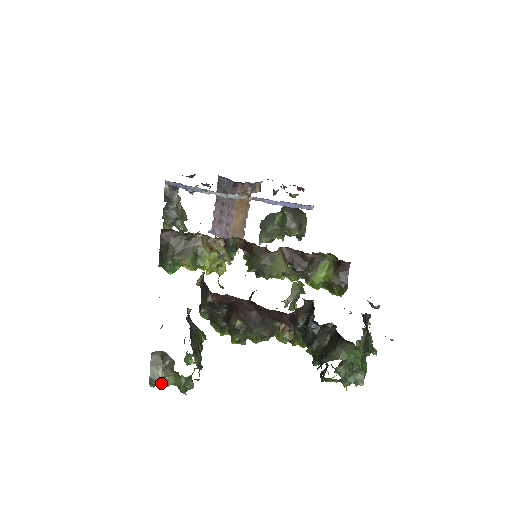
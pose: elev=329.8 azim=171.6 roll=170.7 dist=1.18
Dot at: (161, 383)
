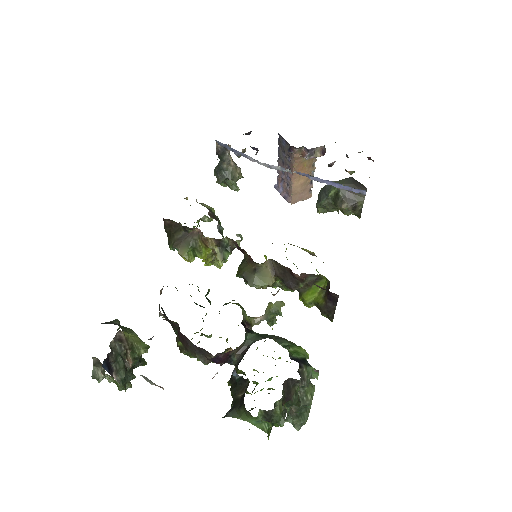
Dot at: (100, 381)
